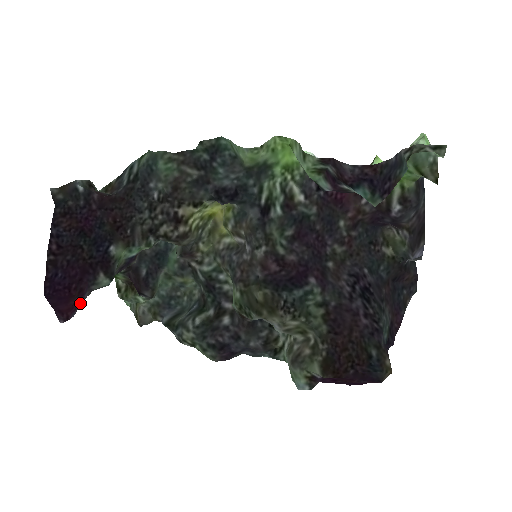
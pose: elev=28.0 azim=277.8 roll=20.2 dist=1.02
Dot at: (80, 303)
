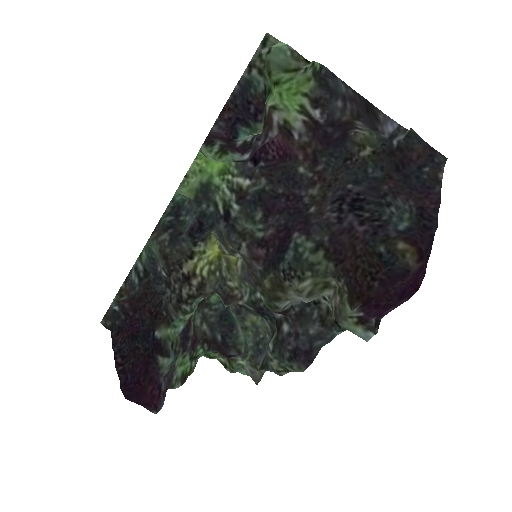
Dot at: (161, 390)
